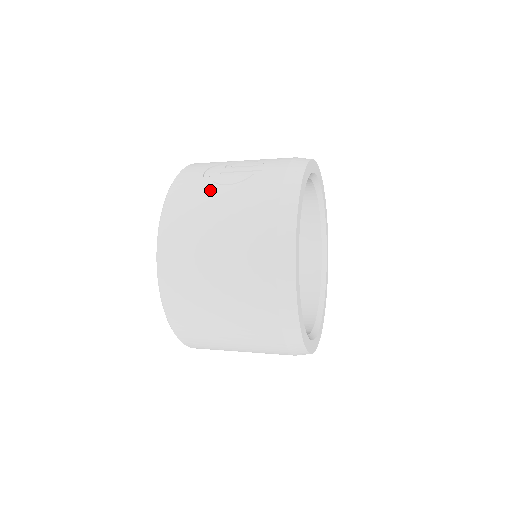
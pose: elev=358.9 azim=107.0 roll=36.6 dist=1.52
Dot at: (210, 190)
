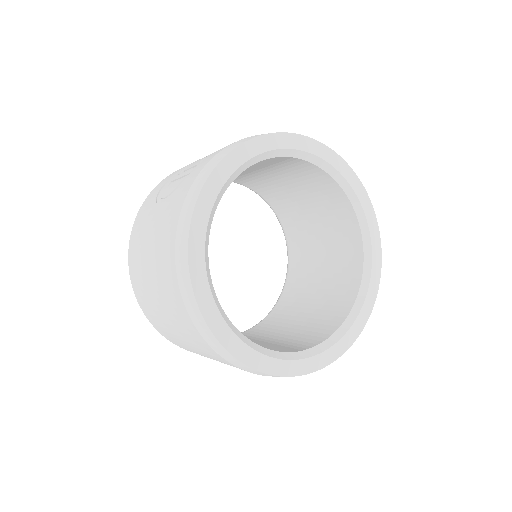
Dot at: (153, 207)
